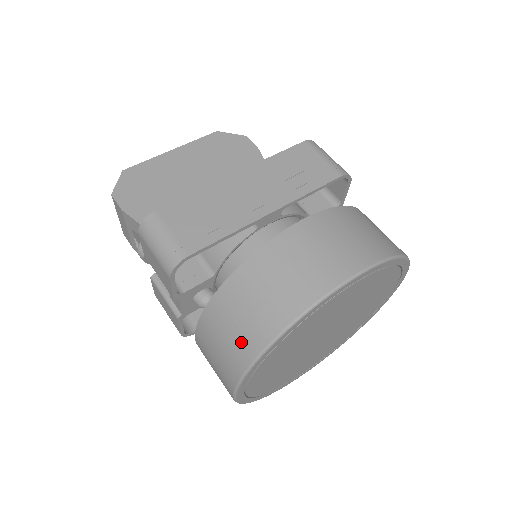
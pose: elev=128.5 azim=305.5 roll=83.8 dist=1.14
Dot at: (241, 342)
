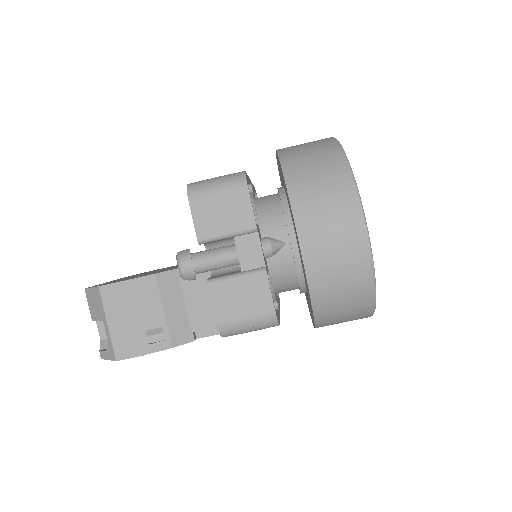
Dot at: (331, 171)
